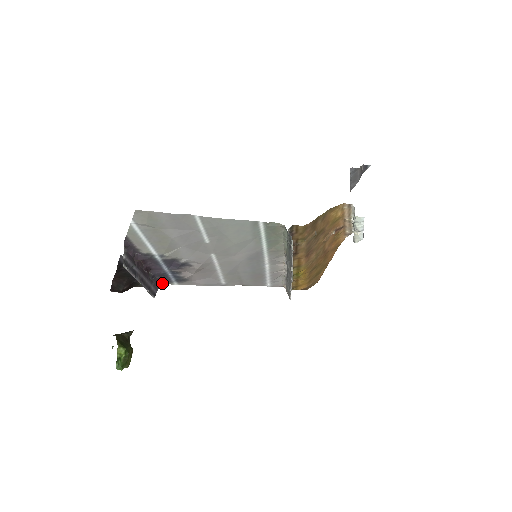
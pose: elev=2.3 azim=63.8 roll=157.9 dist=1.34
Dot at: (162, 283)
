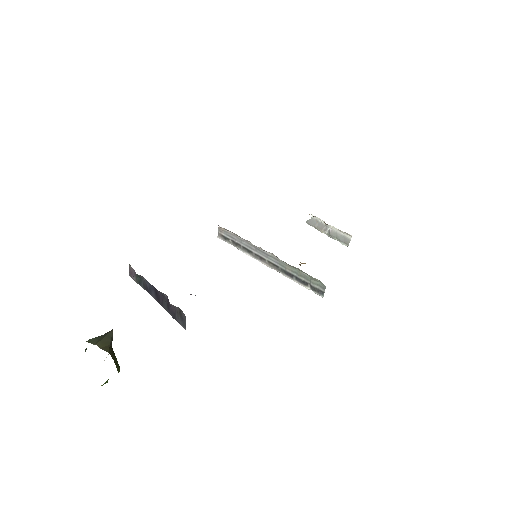
Dot at: occluded
